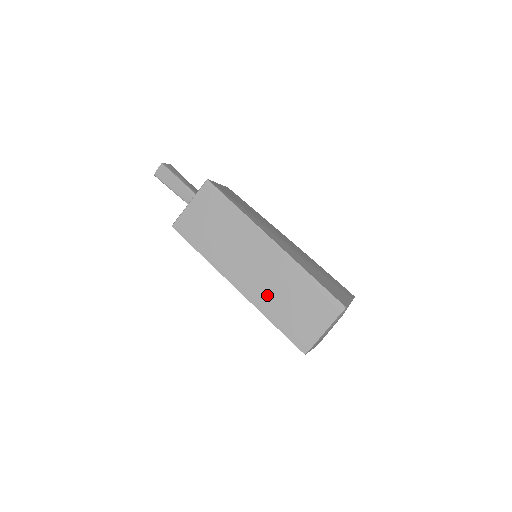
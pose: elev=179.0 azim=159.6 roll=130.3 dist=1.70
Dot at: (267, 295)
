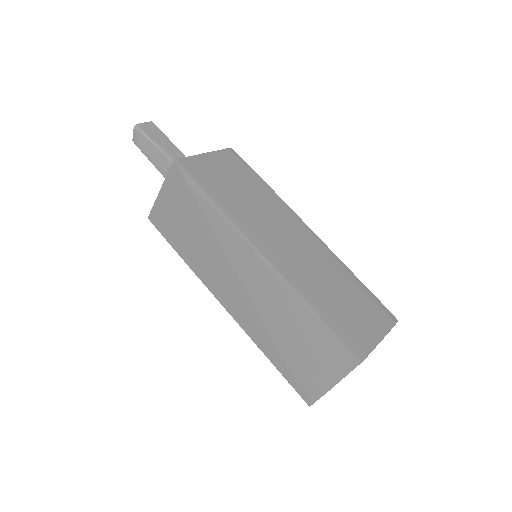
Dot at: (305, 276)
